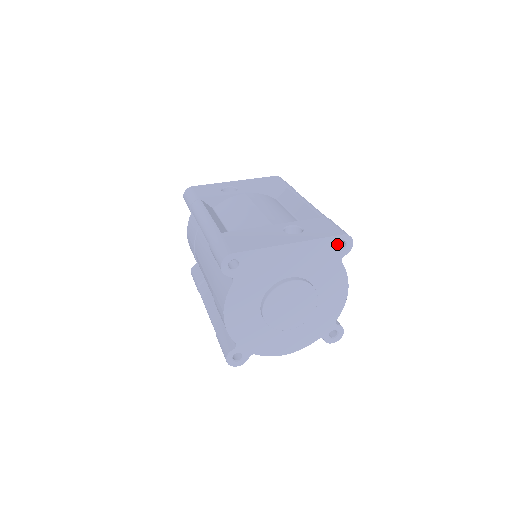
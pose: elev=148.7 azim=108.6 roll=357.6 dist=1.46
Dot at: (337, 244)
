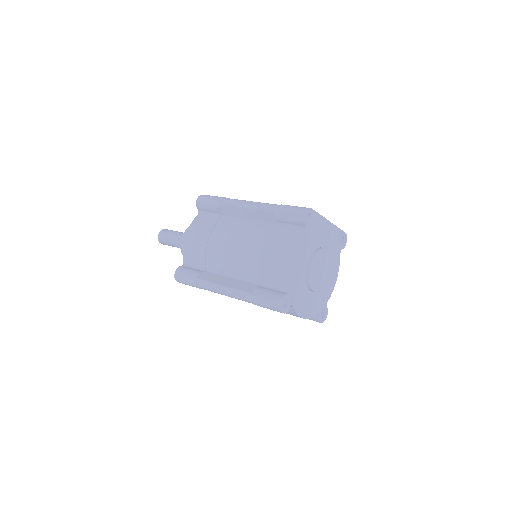
Dot at: occluded
